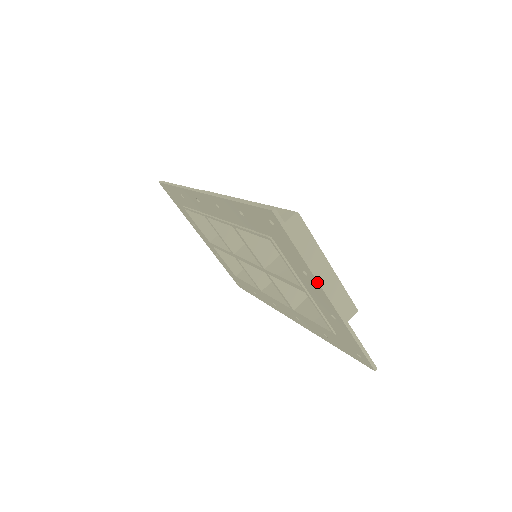
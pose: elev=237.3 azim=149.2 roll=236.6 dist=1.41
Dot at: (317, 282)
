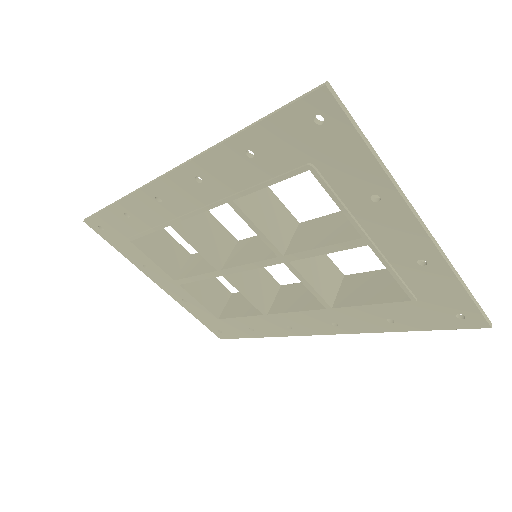
Dot at: (401, 200)
